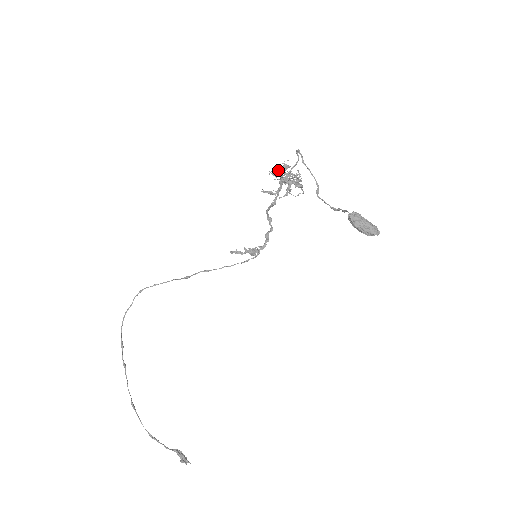
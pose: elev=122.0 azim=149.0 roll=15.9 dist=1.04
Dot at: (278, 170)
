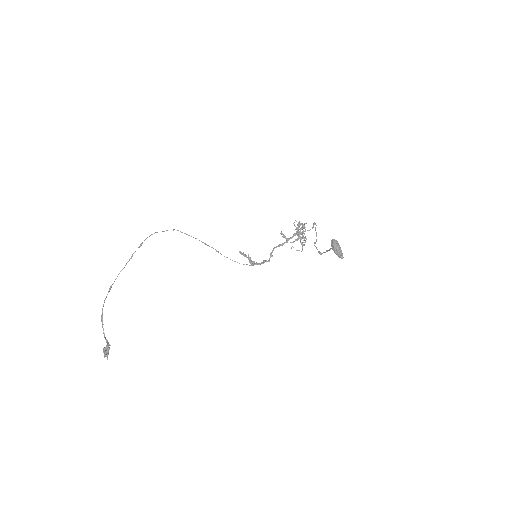
Dot at: (299, 222)
